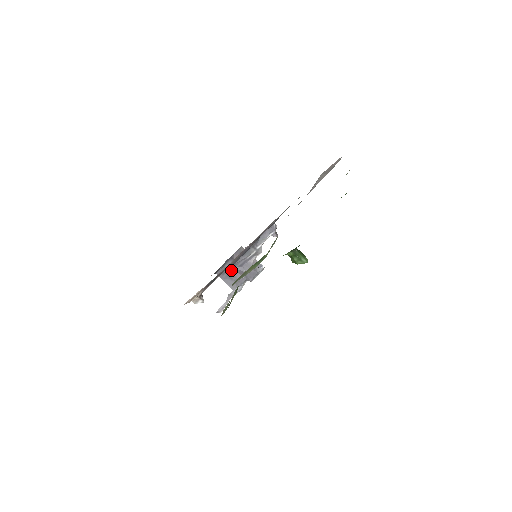
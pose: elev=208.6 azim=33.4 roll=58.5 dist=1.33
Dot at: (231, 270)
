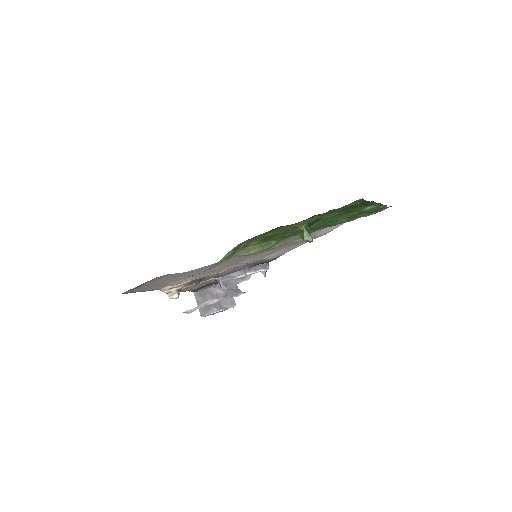
Dot at: (208, 296)
